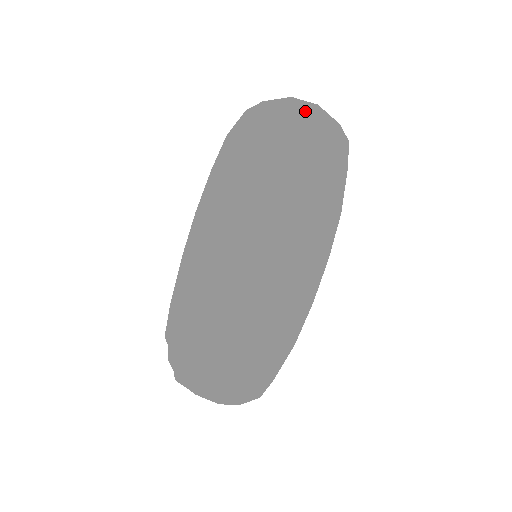
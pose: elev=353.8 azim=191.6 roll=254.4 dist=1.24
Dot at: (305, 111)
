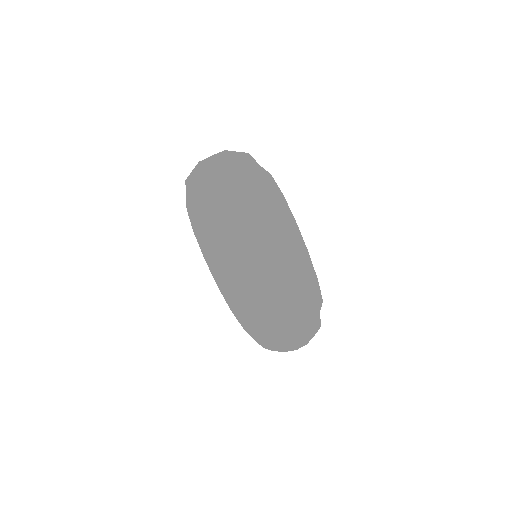
Dot at: (201, 173)
